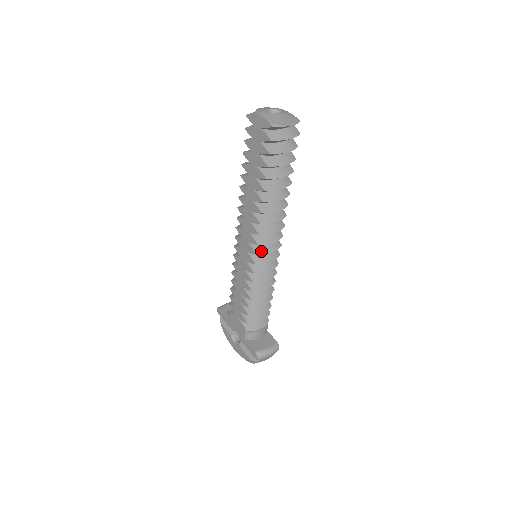
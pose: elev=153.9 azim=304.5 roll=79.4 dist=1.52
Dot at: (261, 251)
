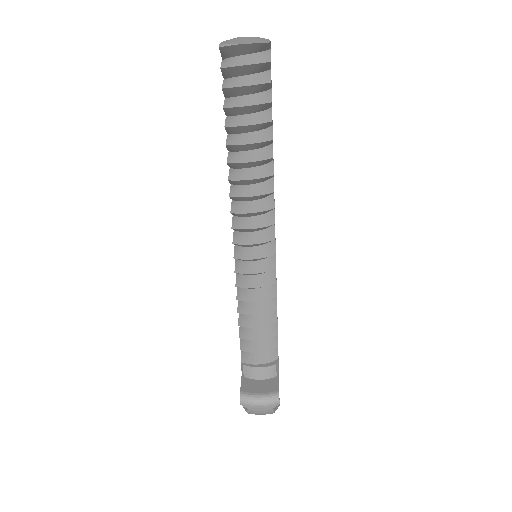
Dot at: (240, 240)
